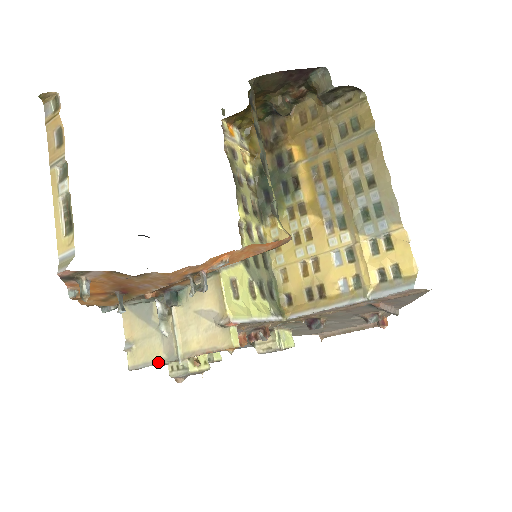
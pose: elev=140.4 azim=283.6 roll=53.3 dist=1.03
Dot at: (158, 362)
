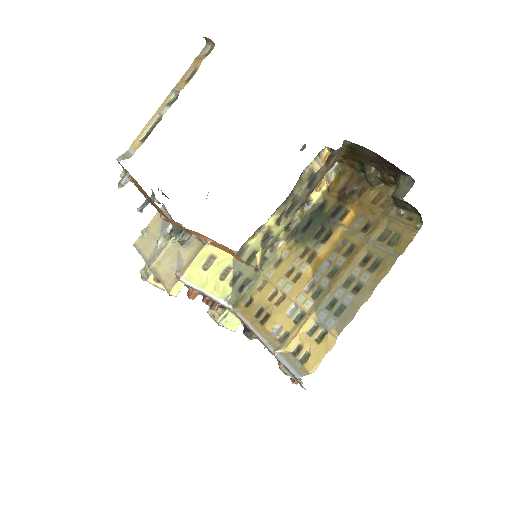
Dot at: (144, 257)
